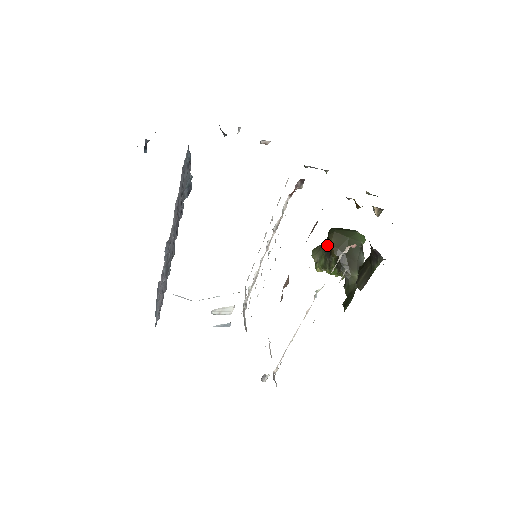
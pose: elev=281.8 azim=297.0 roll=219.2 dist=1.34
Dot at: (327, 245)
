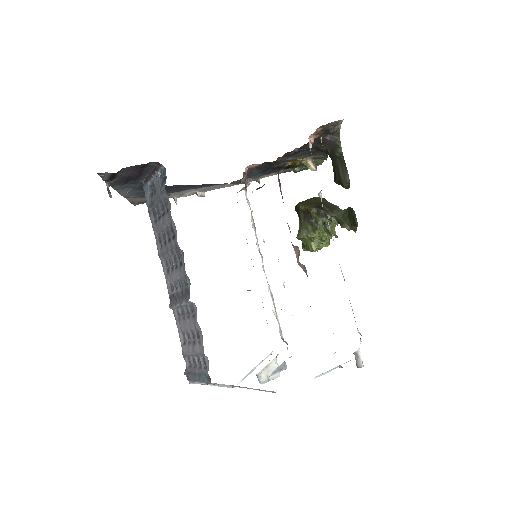
Dot at: (302, 214)
